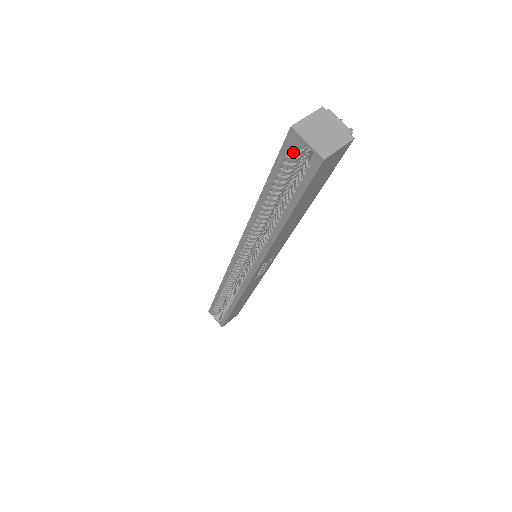
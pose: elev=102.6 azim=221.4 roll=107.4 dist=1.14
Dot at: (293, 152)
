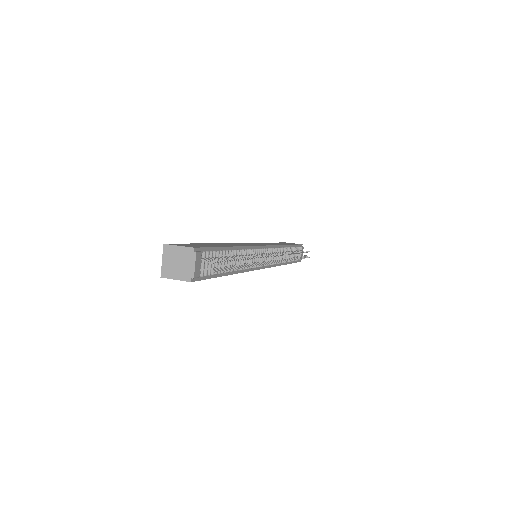
Dot at: occluded
